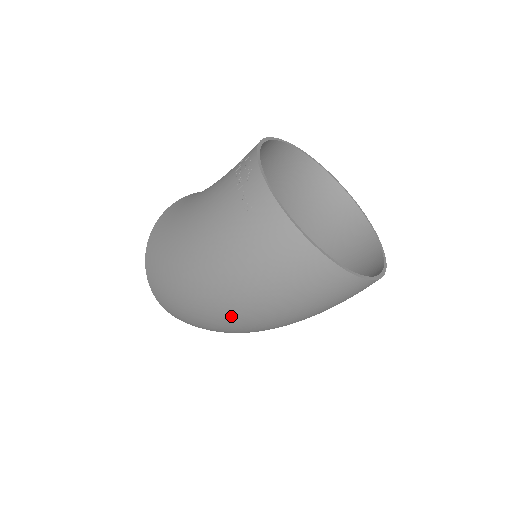
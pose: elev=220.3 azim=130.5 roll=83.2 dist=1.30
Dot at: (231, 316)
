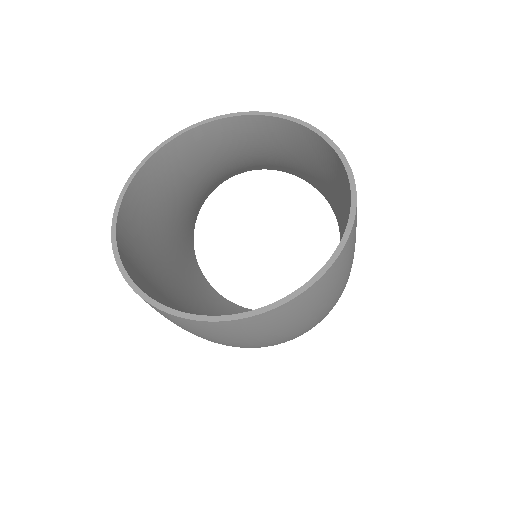
Dot at: occluded
